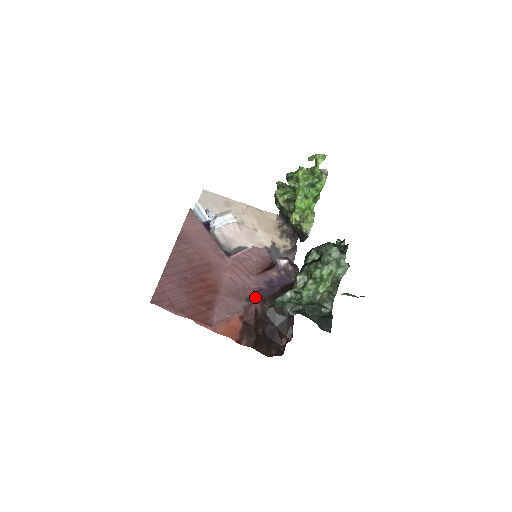
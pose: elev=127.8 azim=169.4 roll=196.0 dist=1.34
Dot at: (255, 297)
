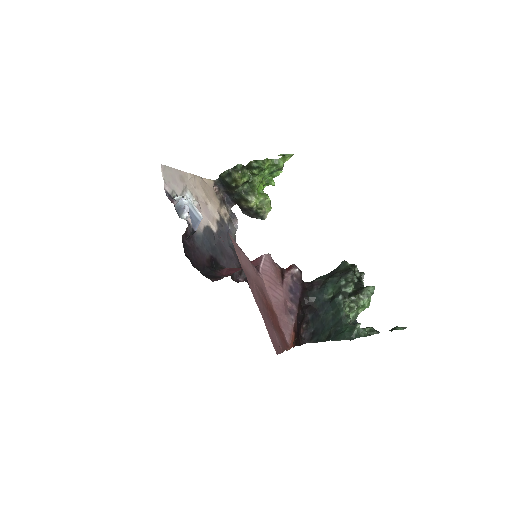
Dot at: (293, 308)
